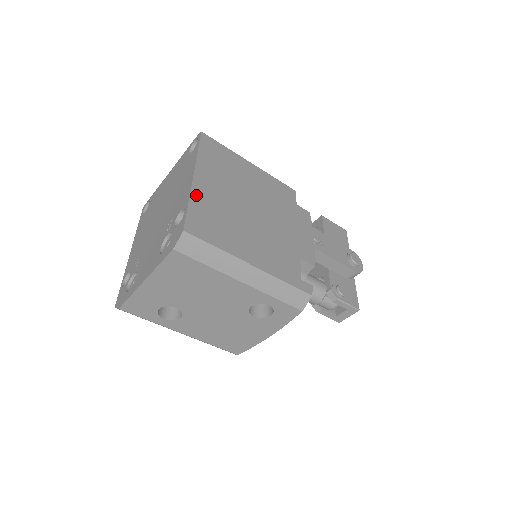
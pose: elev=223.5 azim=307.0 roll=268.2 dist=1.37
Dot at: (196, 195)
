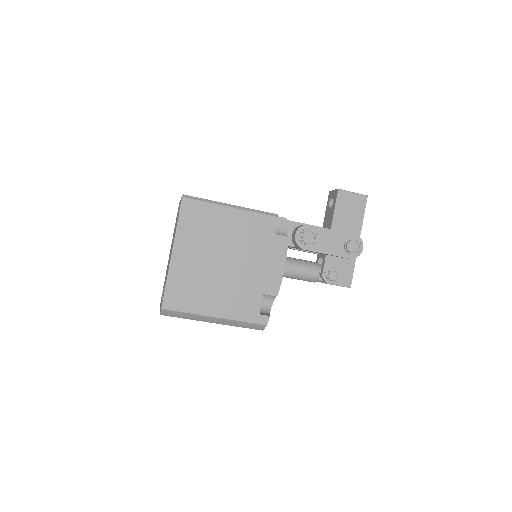
Dot at: (173, 272)
